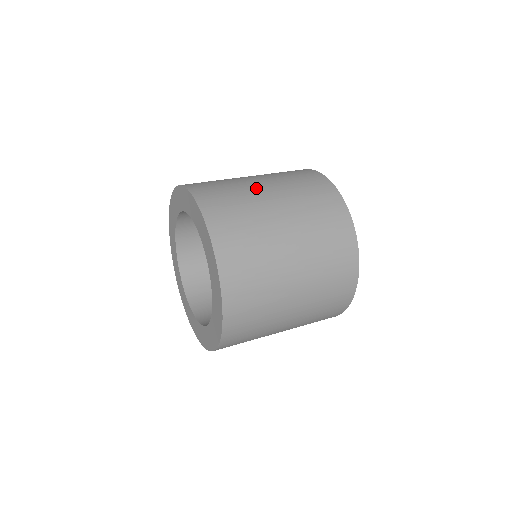
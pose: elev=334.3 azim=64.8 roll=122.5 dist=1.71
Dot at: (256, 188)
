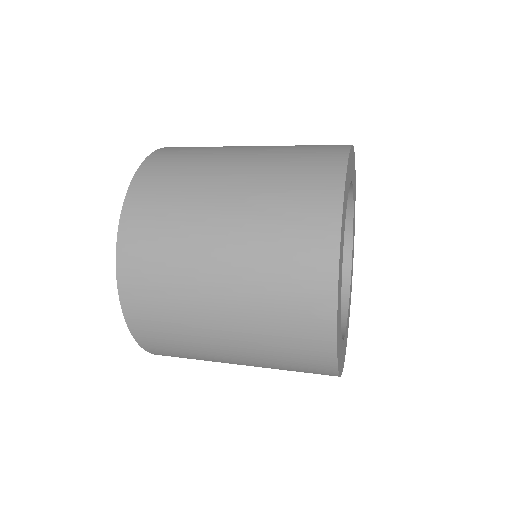
Dot at: occluded
